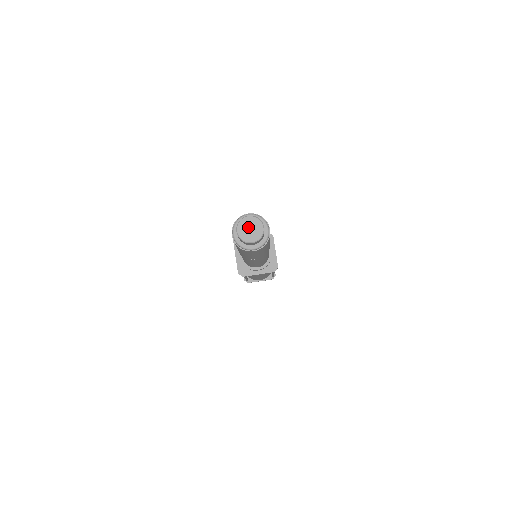
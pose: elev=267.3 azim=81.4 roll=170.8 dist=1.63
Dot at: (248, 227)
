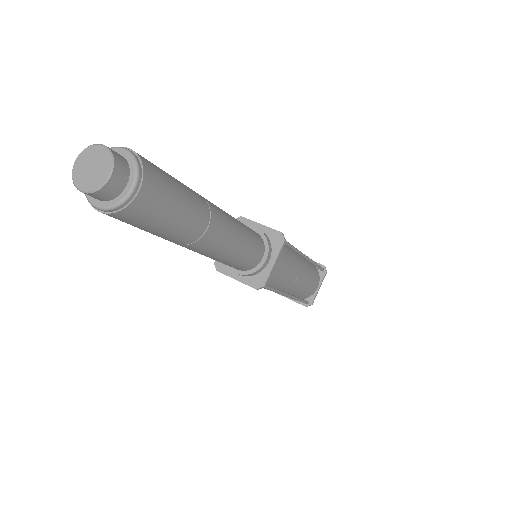
Dot at: (87, 170)
